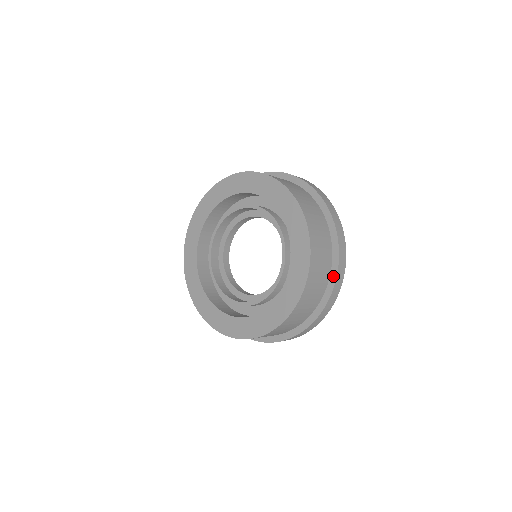
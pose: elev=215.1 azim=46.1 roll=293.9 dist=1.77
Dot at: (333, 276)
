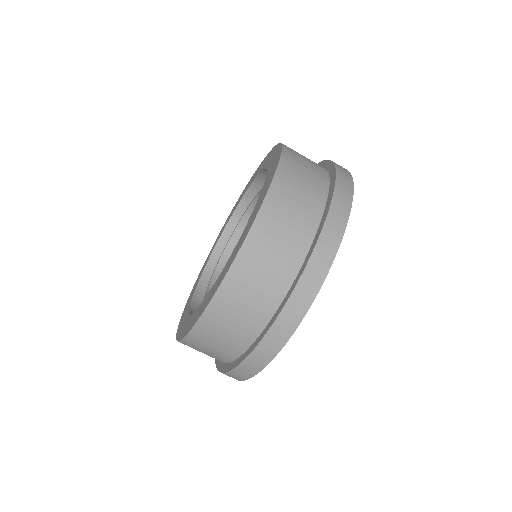
Dot at: (237, 362)
